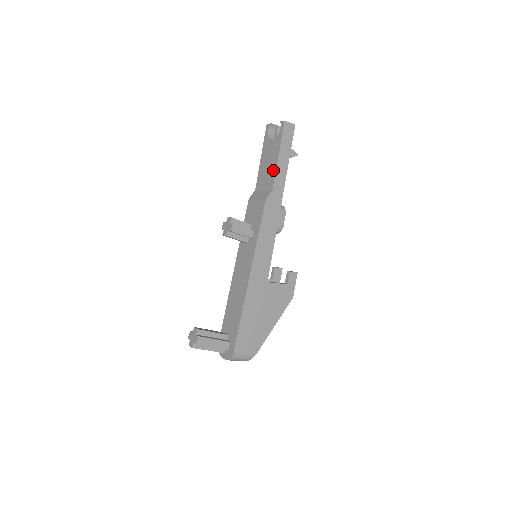
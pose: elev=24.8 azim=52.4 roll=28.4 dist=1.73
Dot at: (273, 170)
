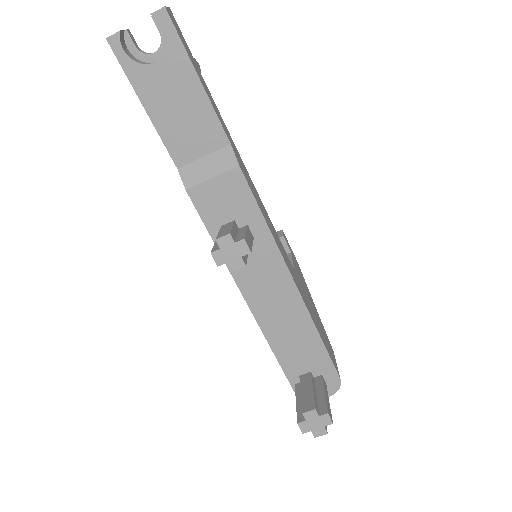
Dot at: (205, 112)
